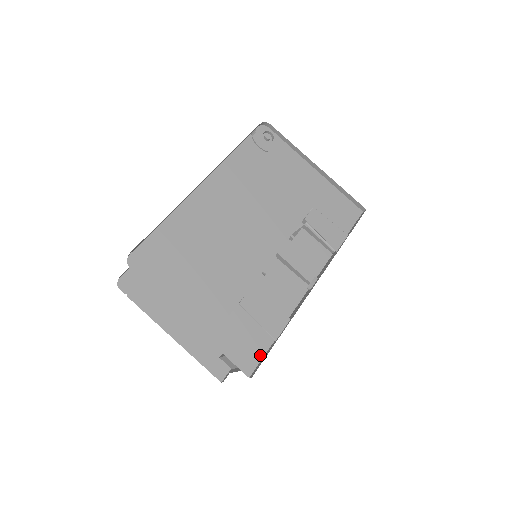
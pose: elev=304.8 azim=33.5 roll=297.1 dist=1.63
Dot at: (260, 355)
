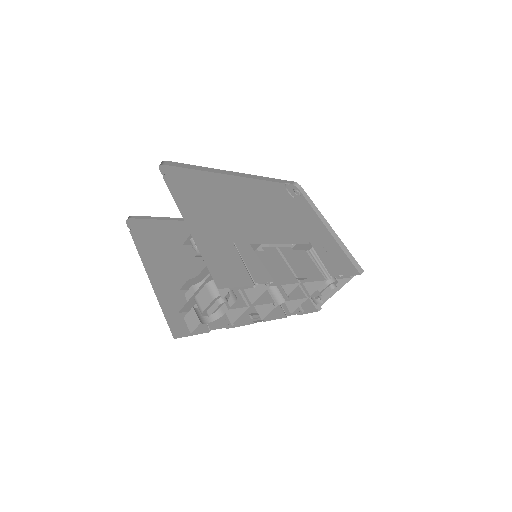
Dot at: (235, 284)
